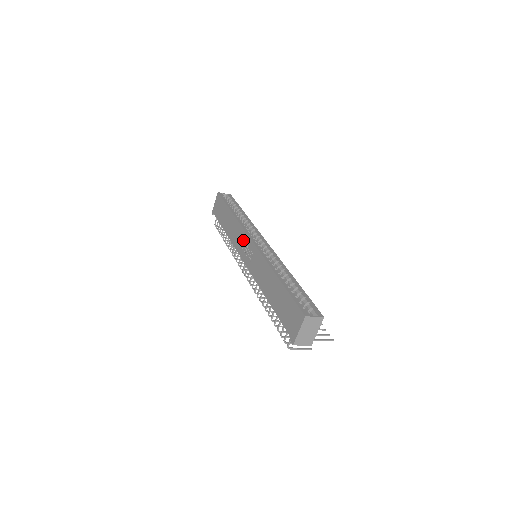
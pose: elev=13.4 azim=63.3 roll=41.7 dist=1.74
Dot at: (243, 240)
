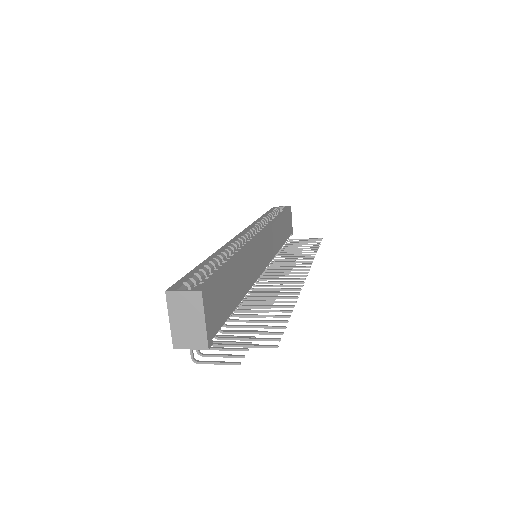
Dot at: occluded
